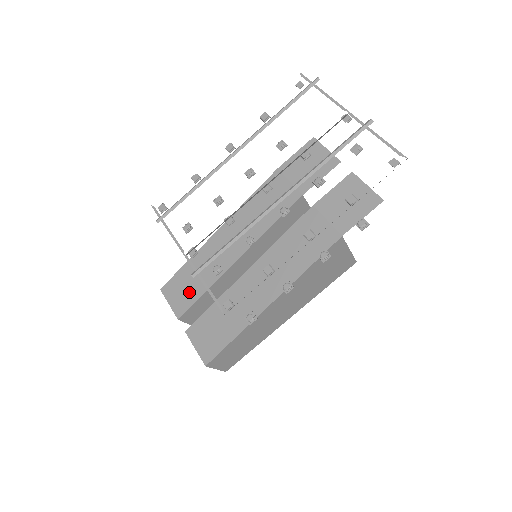
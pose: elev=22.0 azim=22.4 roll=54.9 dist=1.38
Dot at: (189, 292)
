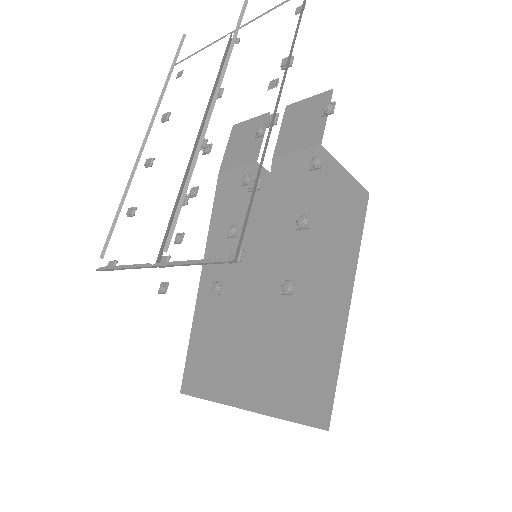
Dot at: (212, 361)
